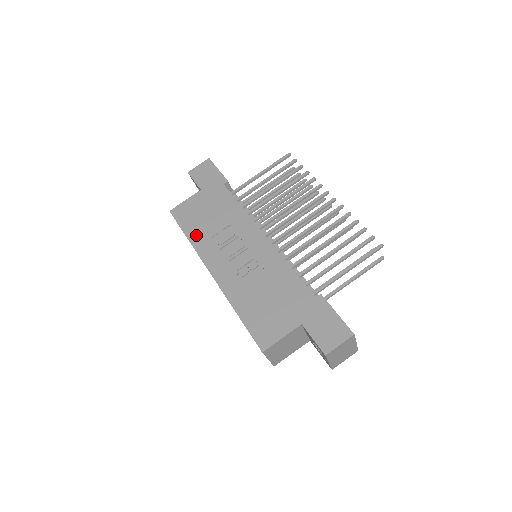
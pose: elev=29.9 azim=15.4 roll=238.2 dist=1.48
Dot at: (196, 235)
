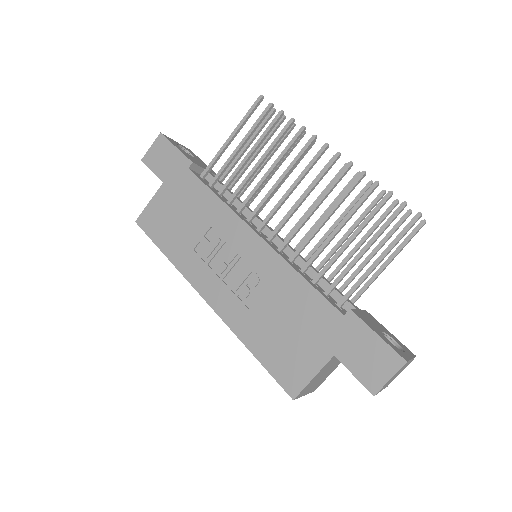
Dot at: (174, 250)
